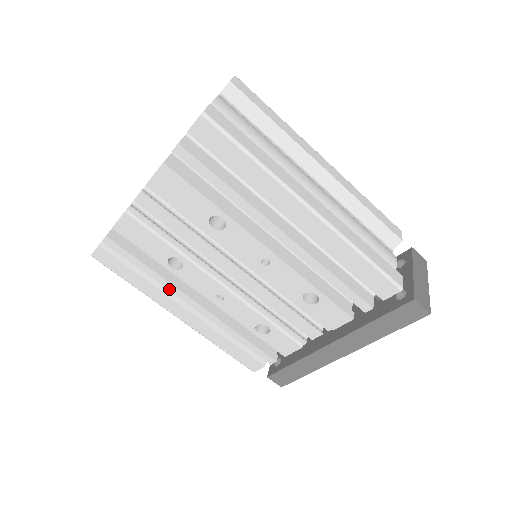
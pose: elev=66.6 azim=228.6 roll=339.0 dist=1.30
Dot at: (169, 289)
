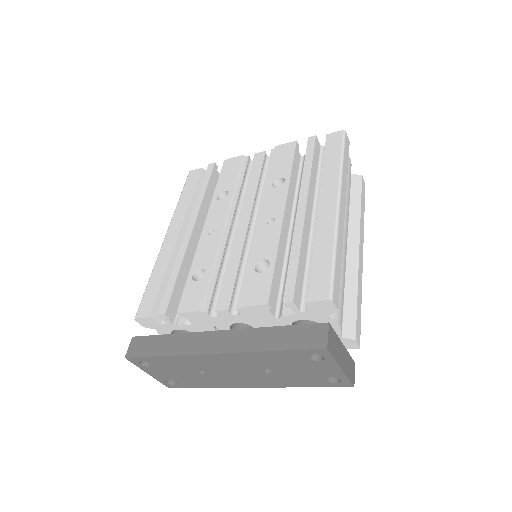
Dot at: (194, 210)
